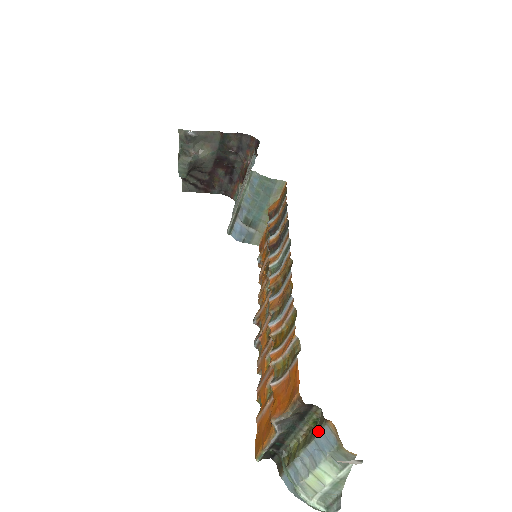
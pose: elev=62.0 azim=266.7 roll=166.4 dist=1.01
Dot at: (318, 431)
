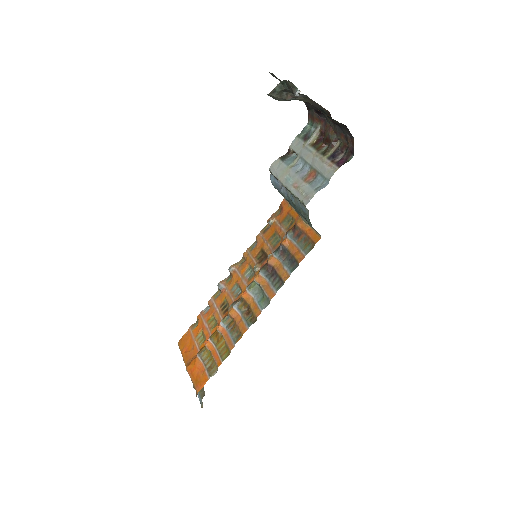
Dot at: (199, 393)
